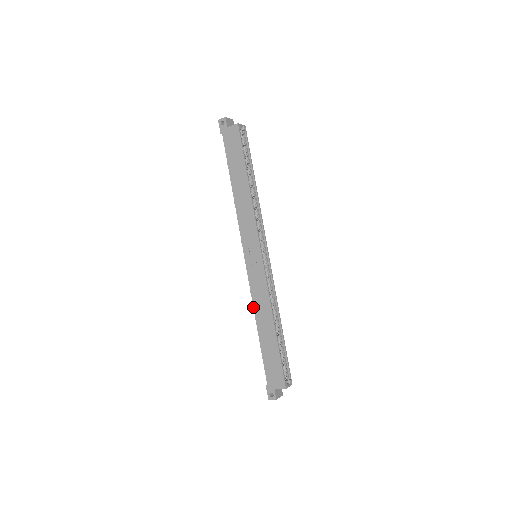
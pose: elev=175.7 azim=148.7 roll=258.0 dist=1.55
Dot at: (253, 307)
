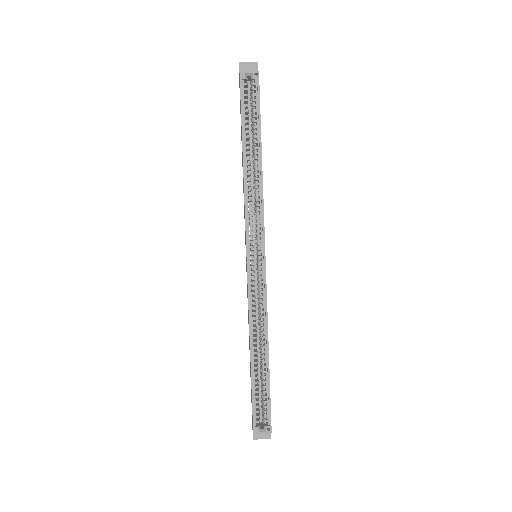
Dot at: occluded
